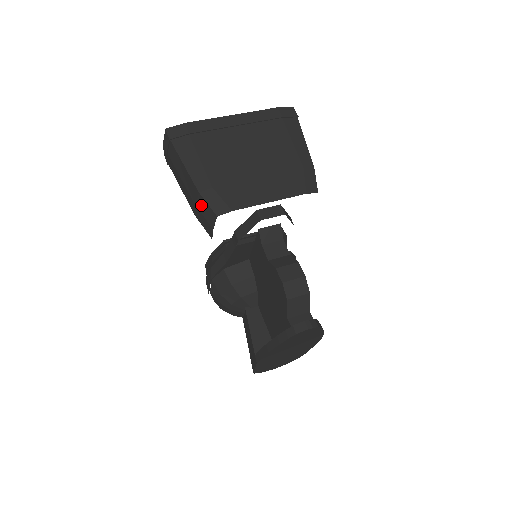
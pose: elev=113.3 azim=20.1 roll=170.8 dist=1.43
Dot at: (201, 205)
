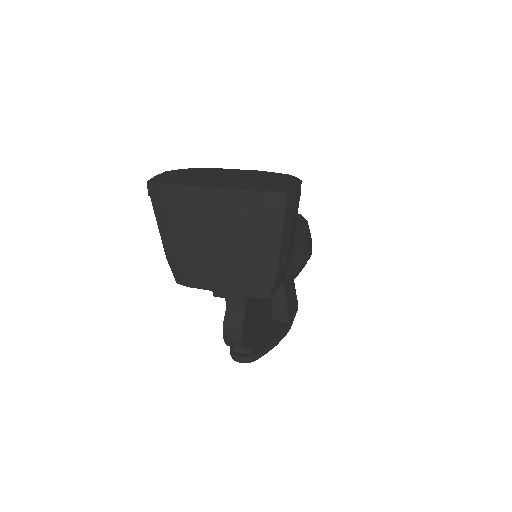
Dot at: occluded
